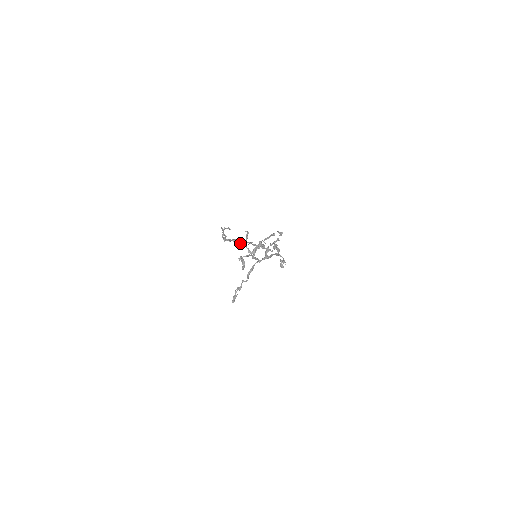
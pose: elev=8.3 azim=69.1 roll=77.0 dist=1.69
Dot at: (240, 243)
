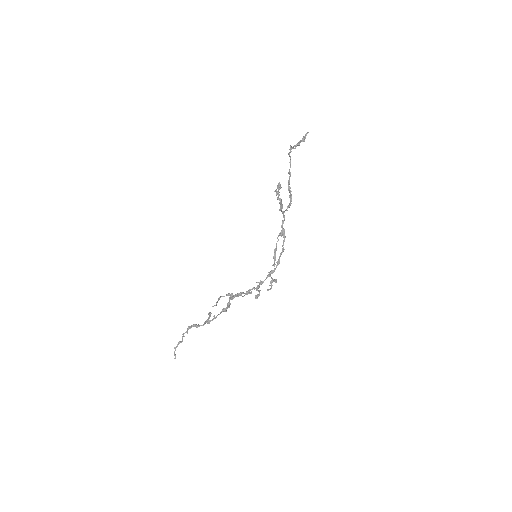
Dot at: occluded
